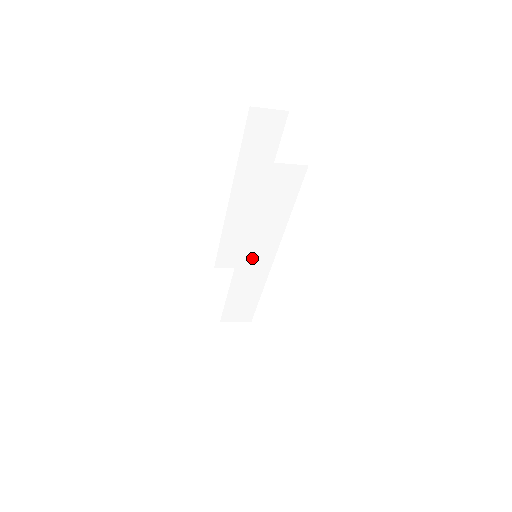
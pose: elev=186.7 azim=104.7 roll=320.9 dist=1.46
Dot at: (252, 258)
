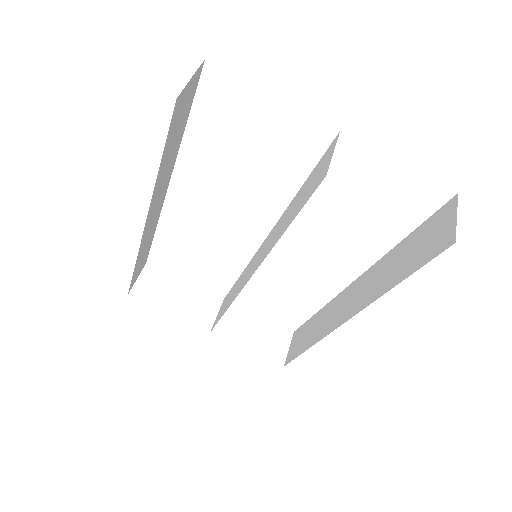
Dot at: (256, 262)
